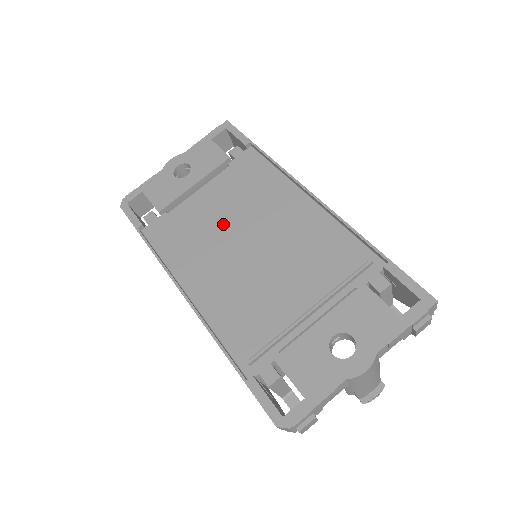
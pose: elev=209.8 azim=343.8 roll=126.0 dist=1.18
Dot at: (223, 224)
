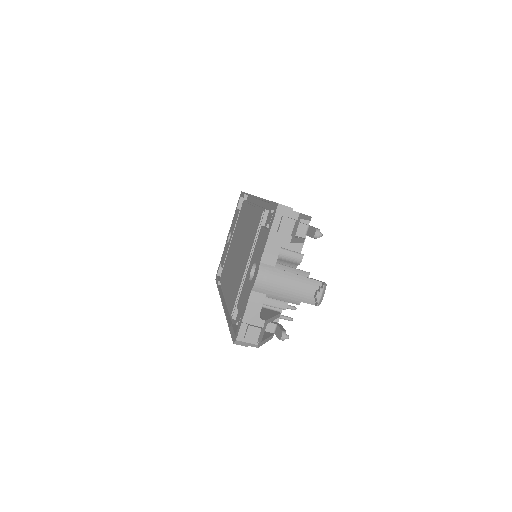
Dot at: (234, 250)
